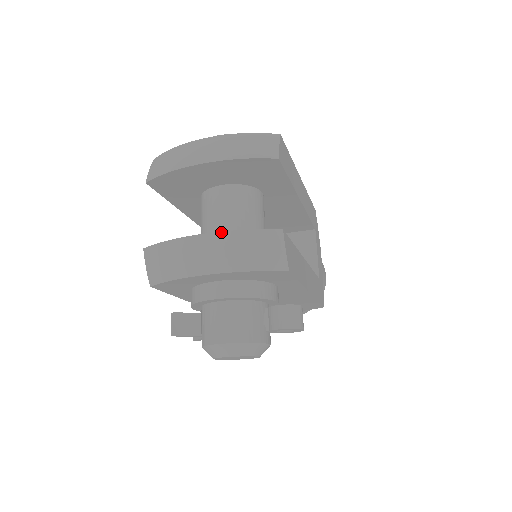
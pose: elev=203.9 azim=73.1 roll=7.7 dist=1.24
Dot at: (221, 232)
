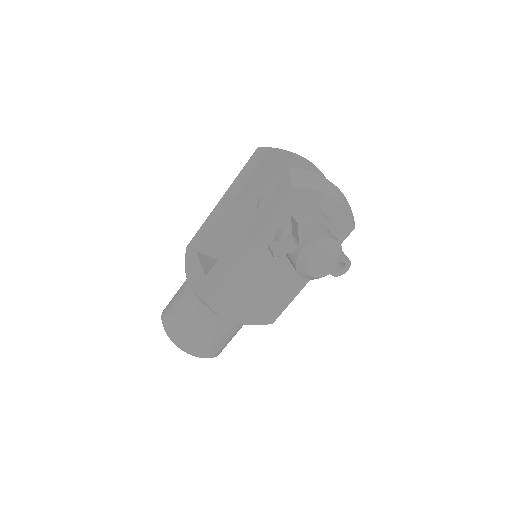
Dot at: (336, 186)
